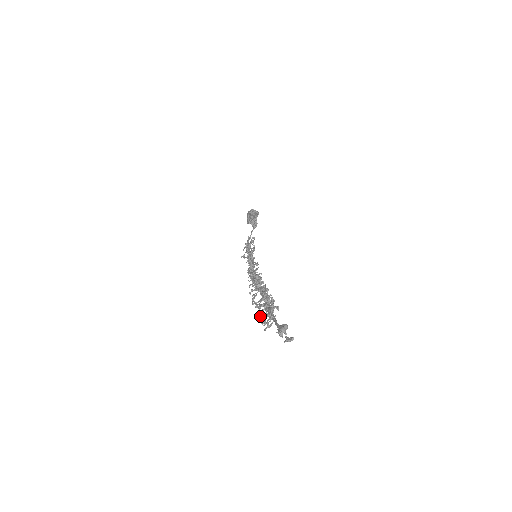
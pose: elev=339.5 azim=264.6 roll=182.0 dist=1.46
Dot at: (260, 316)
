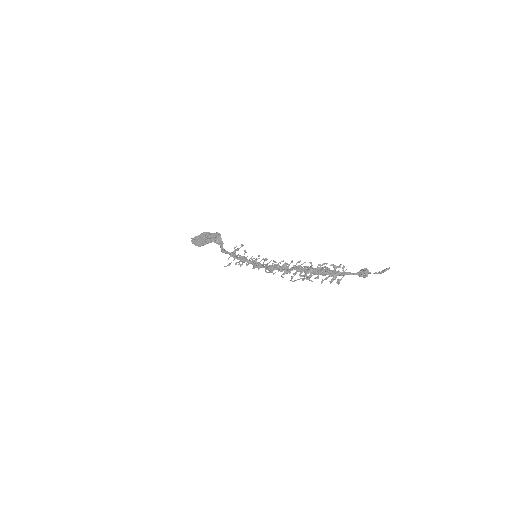
Dot at: occluded
